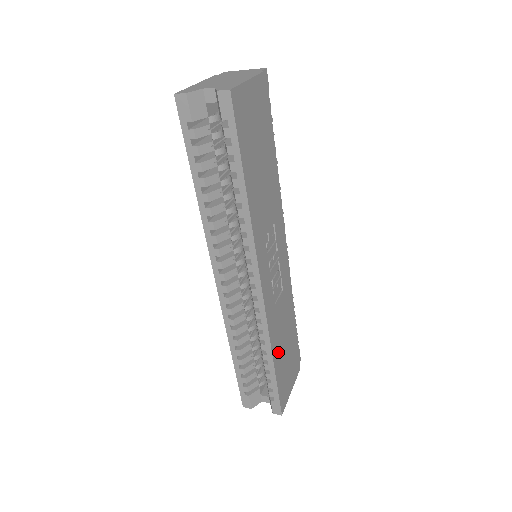
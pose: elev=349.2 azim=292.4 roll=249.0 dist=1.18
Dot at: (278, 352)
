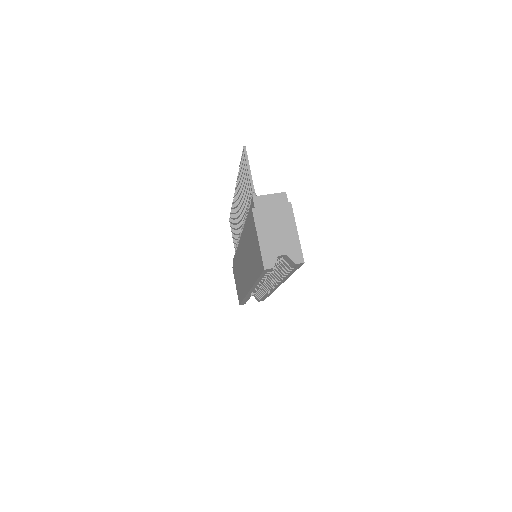
Dot at: occluded
